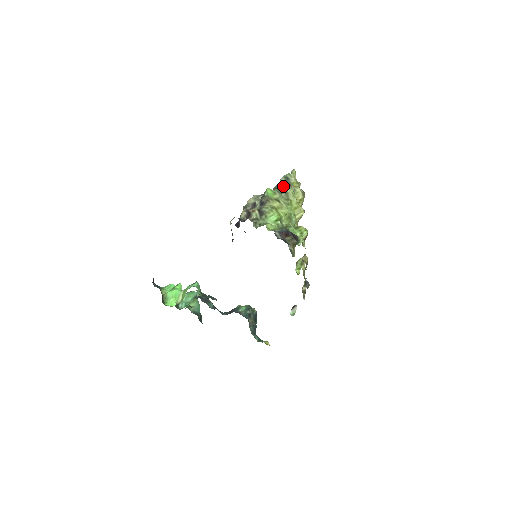
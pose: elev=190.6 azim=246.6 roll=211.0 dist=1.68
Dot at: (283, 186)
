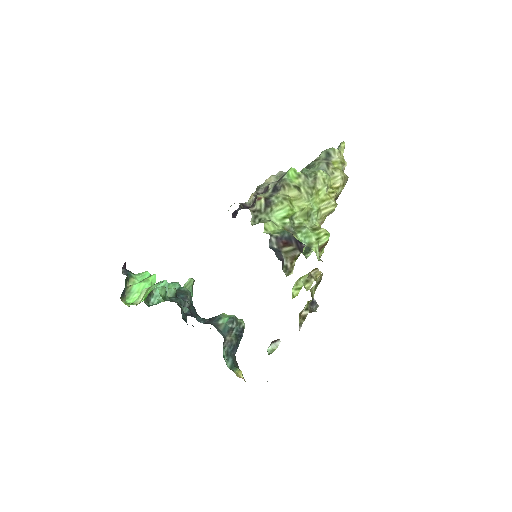
Dot at: (317, 166)
